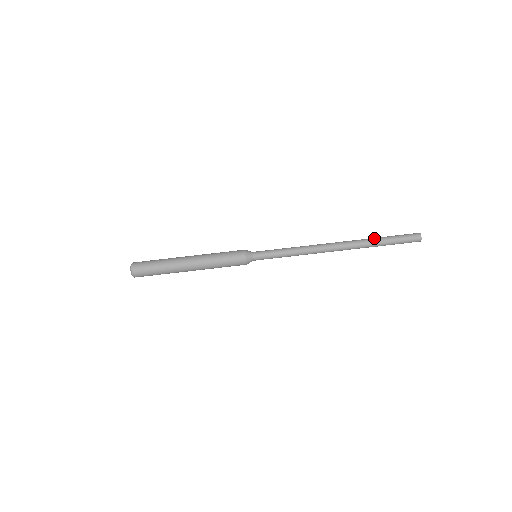
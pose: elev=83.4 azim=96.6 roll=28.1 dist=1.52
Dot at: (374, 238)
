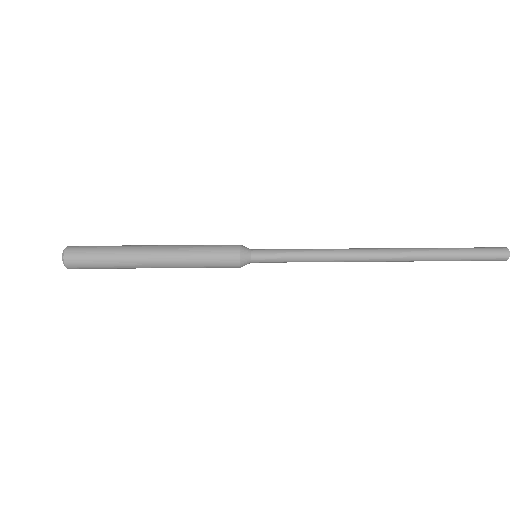
Dot at: (439, 251)
